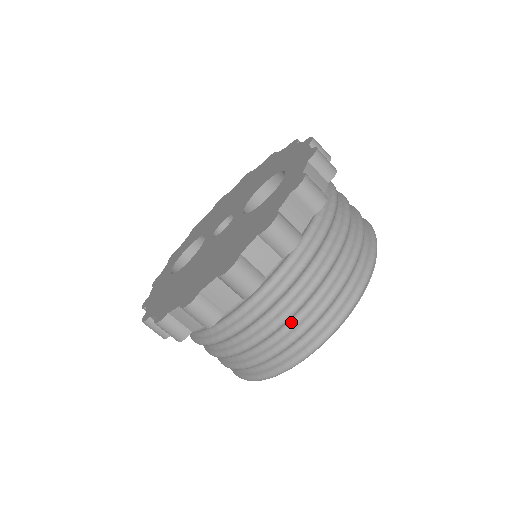
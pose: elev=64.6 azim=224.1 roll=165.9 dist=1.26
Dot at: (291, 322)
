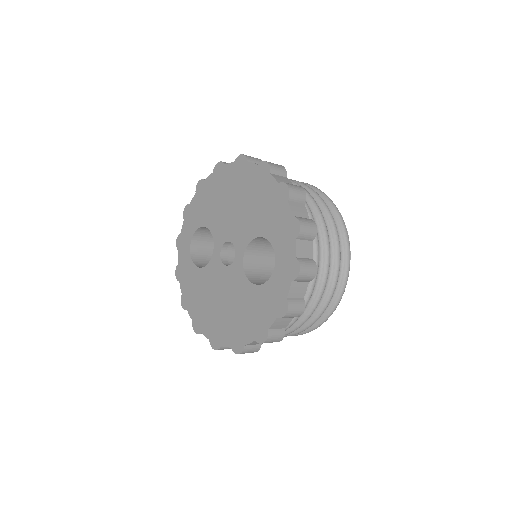
Dot at: occluded
